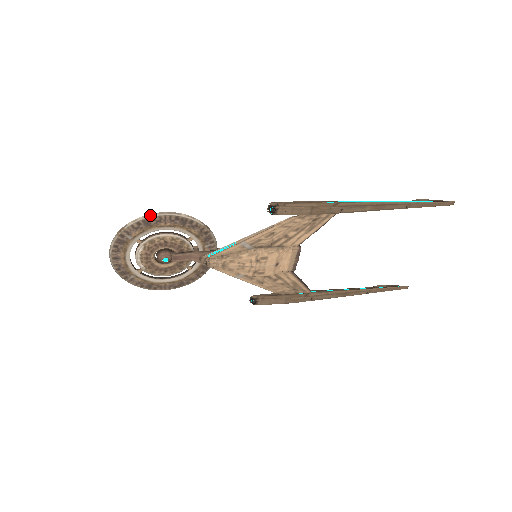
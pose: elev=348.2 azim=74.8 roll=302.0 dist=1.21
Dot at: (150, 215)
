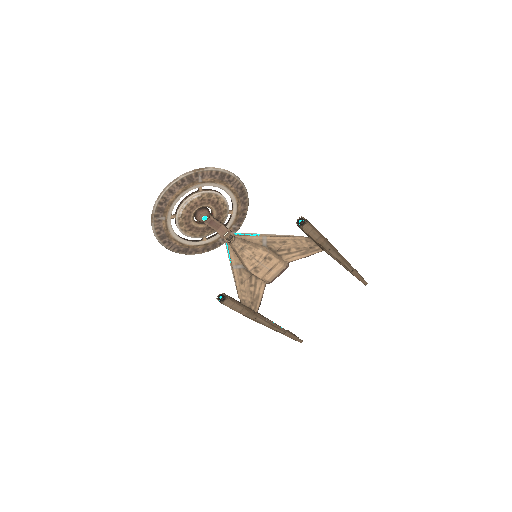
Dot at: (229, 172)
